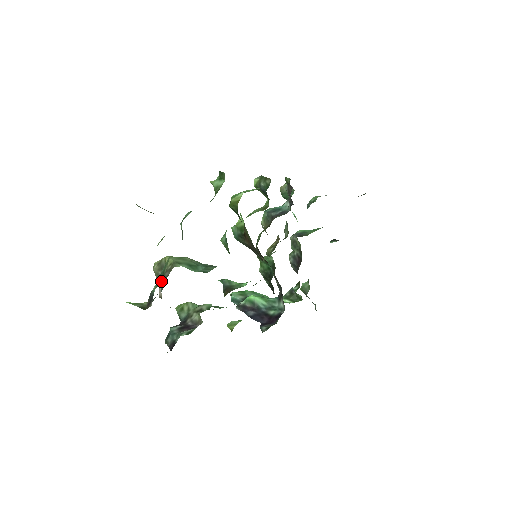
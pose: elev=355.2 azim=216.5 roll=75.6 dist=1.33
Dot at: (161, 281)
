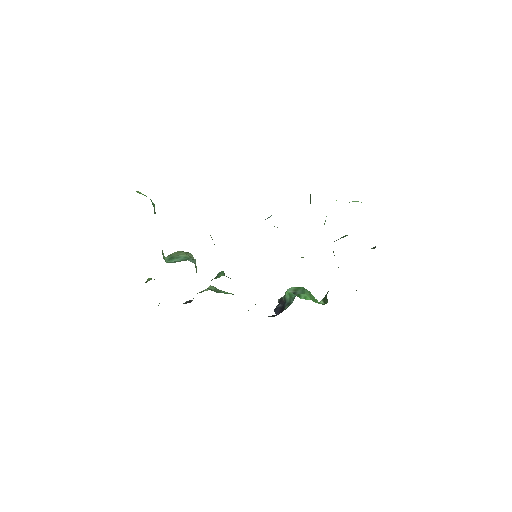
Dot at: occluded
